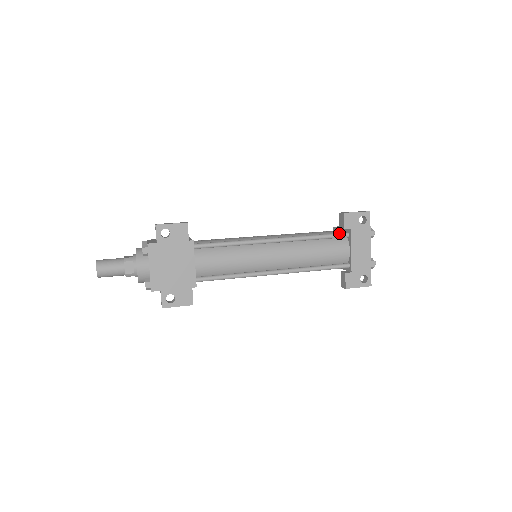
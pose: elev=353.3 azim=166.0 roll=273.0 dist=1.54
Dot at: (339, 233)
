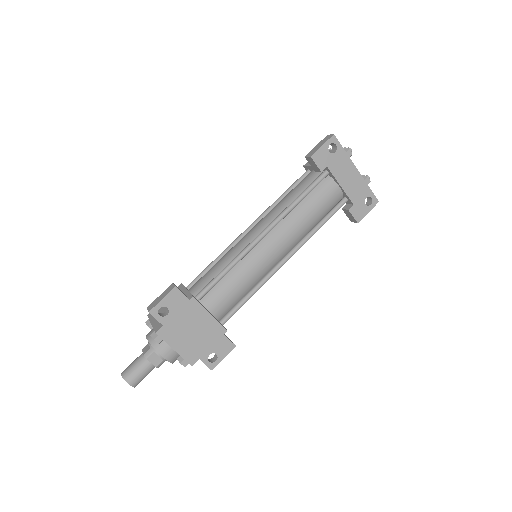
Dot at: (318, 178)
